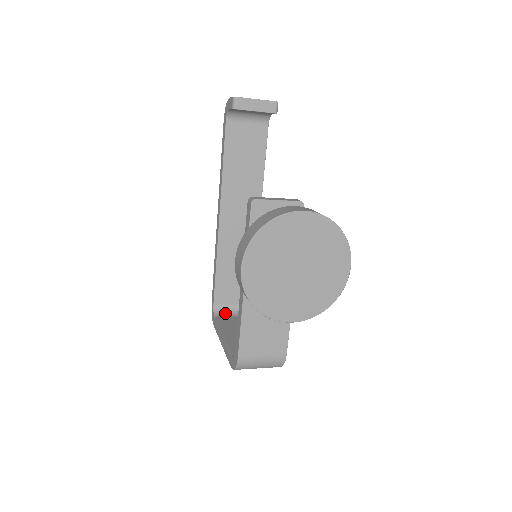
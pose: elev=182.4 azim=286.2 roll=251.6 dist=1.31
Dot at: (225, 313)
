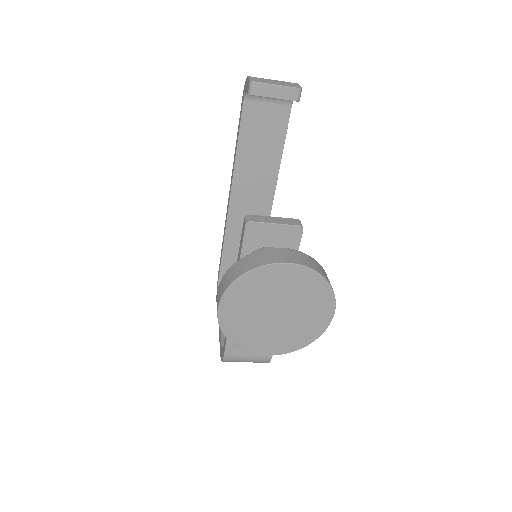
Dot at: occluded
